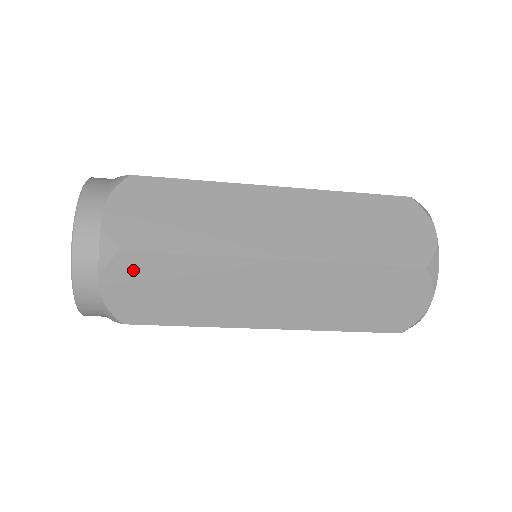
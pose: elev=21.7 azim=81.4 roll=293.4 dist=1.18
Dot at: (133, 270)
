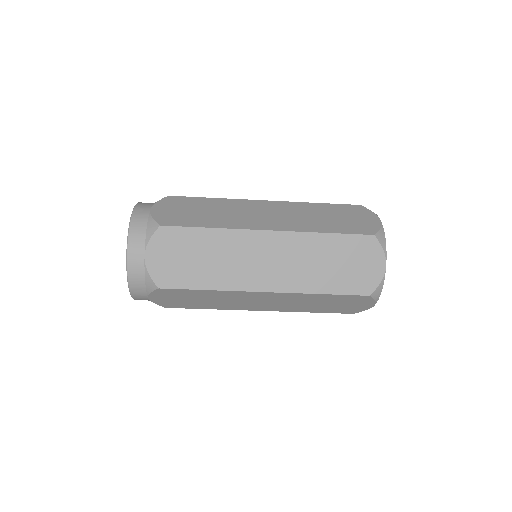
Dot at: (169, 241)
